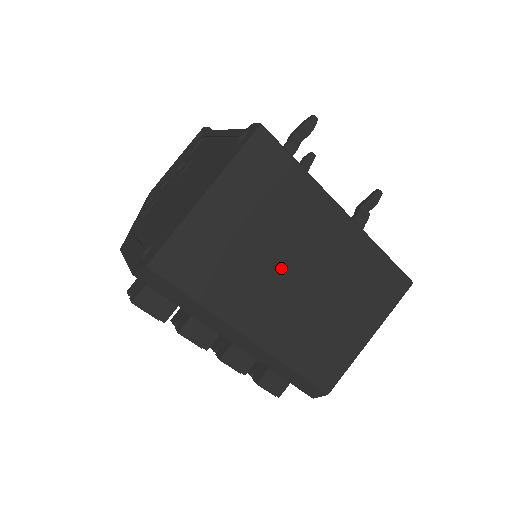
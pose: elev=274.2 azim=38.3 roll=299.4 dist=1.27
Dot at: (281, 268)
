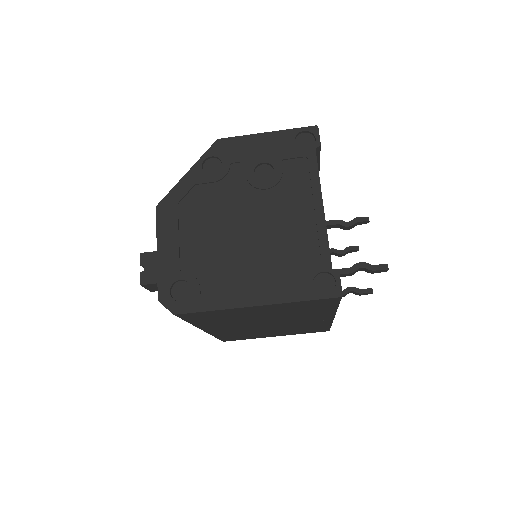
Dot at: (262, 323)
